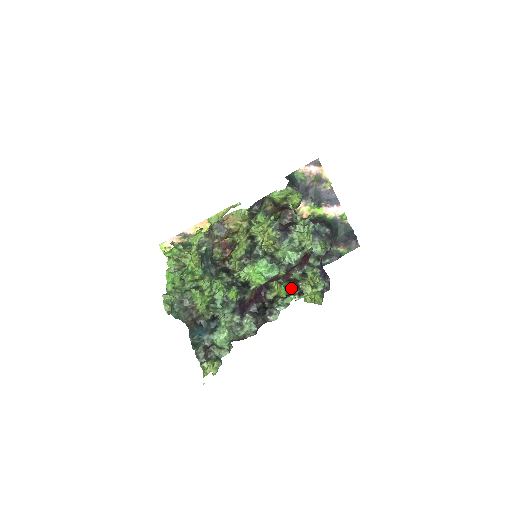
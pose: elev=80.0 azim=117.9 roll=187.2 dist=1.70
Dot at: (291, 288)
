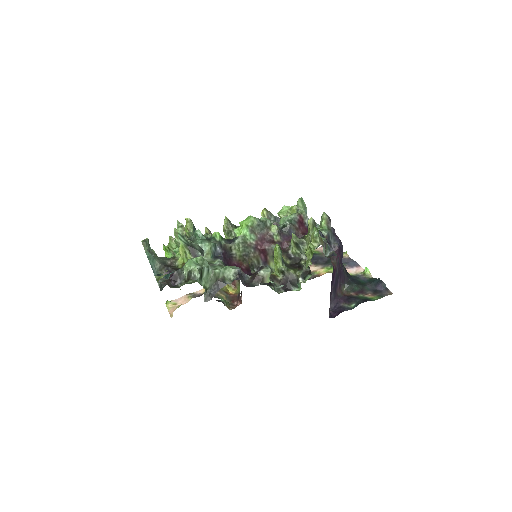
Dot at: (292, 268)
